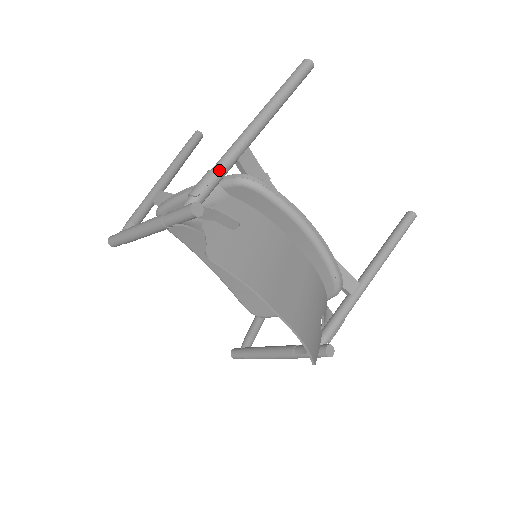
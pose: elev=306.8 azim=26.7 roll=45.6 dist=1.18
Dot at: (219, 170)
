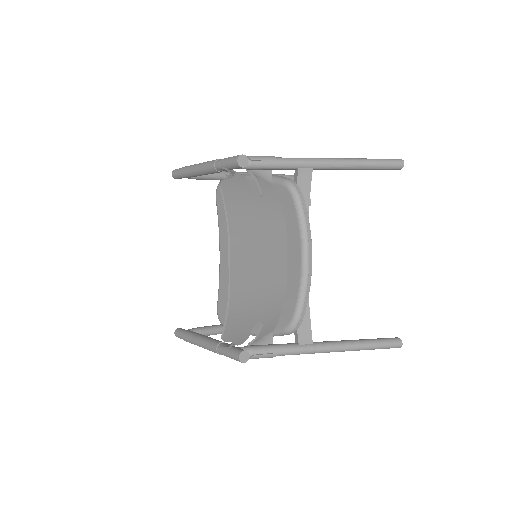
Dot at: (280, 160)
